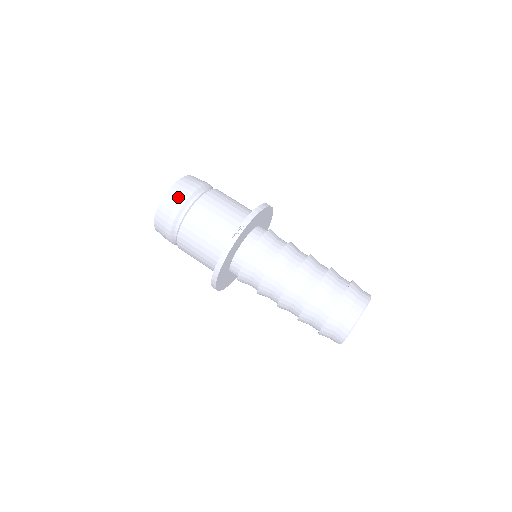
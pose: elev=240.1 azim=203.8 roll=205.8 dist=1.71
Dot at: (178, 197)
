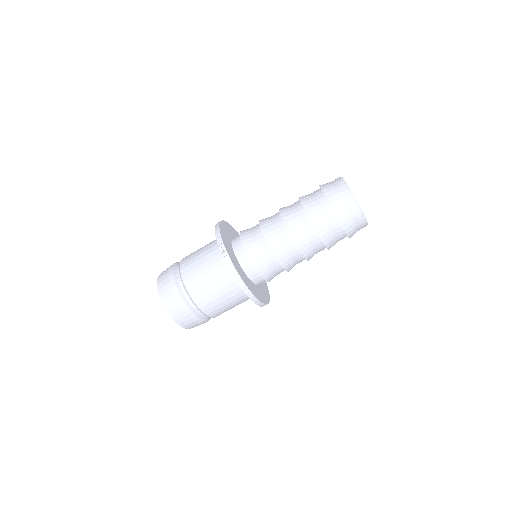
Dot at: (169, 288)
